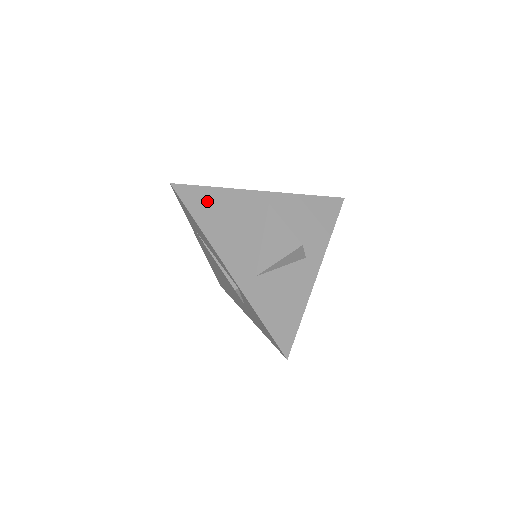
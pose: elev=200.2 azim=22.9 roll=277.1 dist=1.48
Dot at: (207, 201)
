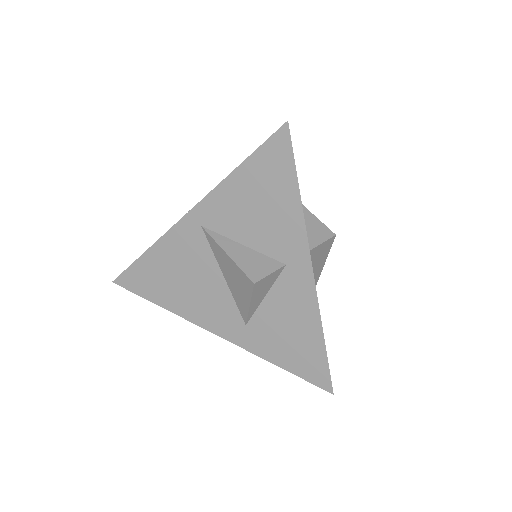
Dot at: (149, 275)
